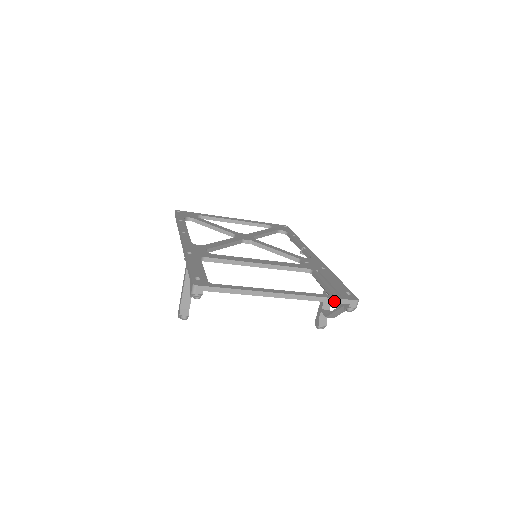
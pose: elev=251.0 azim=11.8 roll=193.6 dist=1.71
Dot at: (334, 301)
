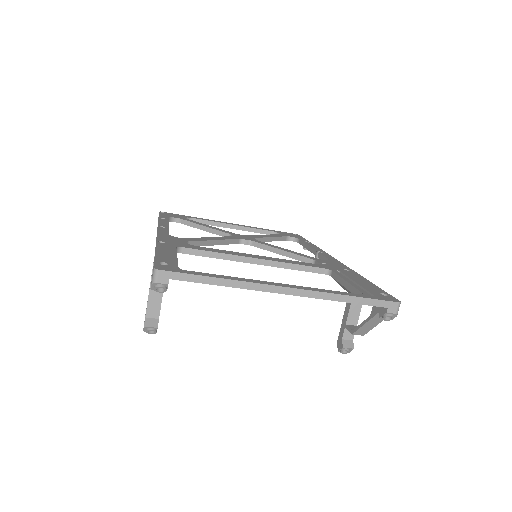
Dot at: (364, 302)
